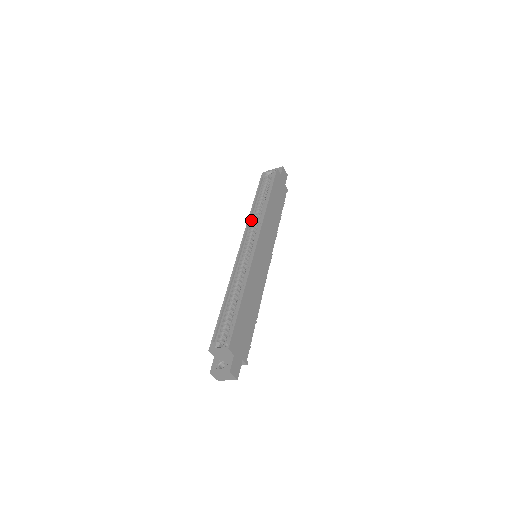
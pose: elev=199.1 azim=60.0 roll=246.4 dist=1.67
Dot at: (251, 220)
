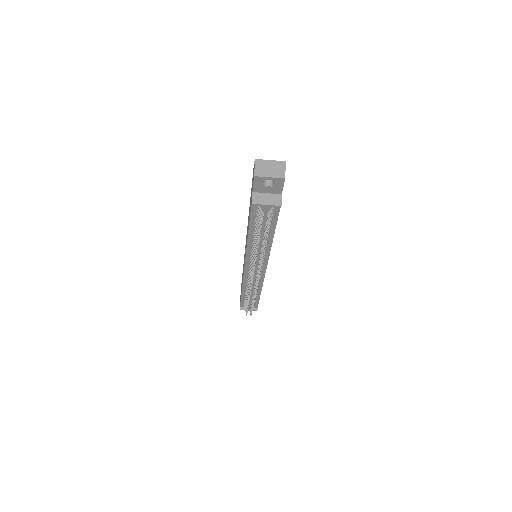
Dot at: occluded
